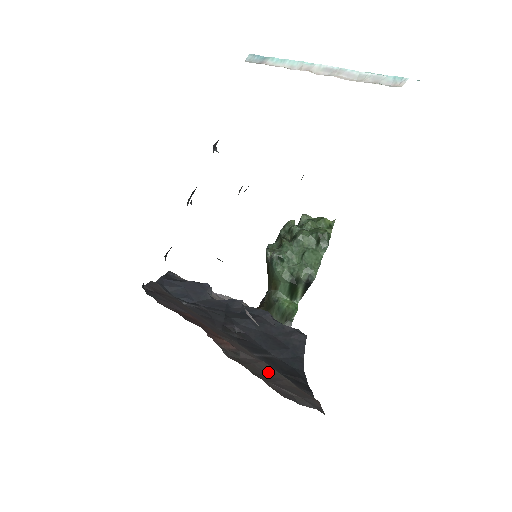
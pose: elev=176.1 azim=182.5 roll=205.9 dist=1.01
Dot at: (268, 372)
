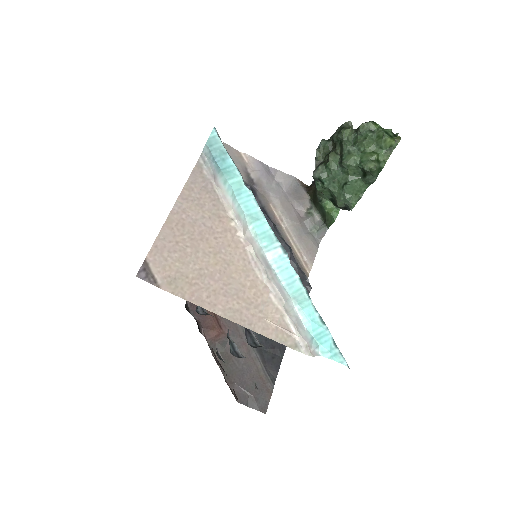
Dot at: (244, 362)
